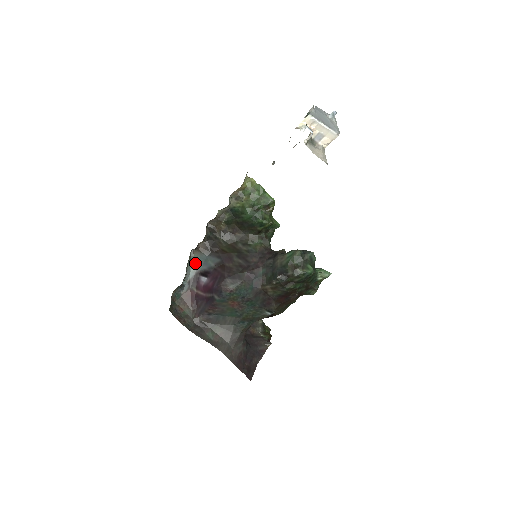
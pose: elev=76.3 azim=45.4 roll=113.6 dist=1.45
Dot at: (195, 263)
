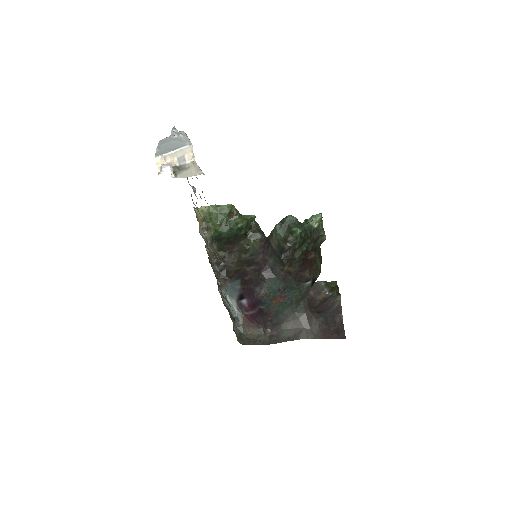
Dot at: (229, 296)
